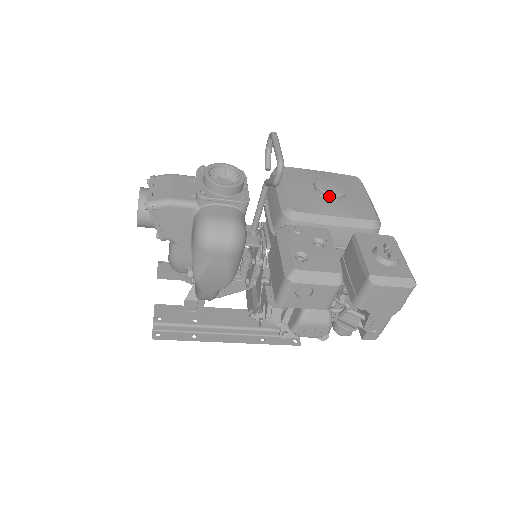
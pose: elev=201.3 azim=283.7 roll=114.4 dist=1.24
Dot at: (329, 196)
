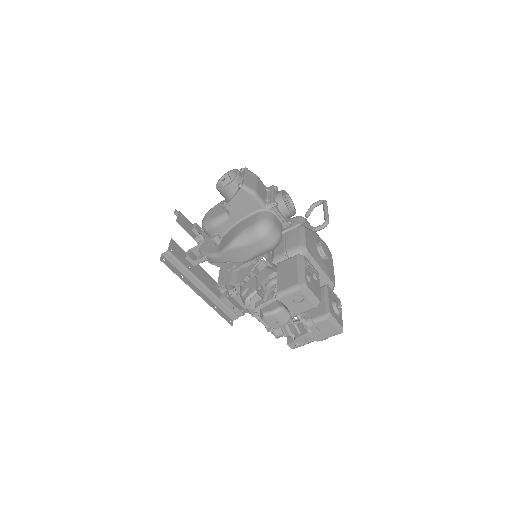
Dot at: (324, 255)
